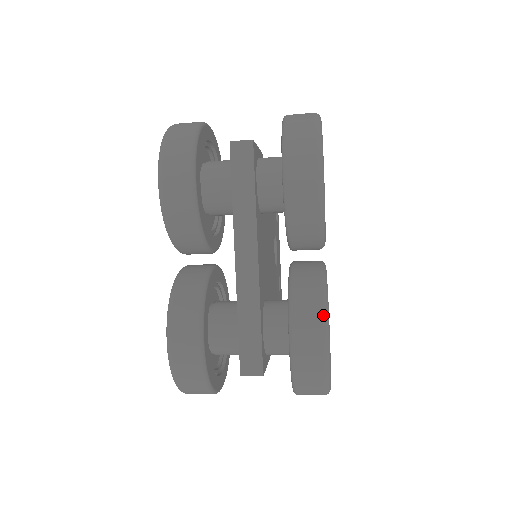
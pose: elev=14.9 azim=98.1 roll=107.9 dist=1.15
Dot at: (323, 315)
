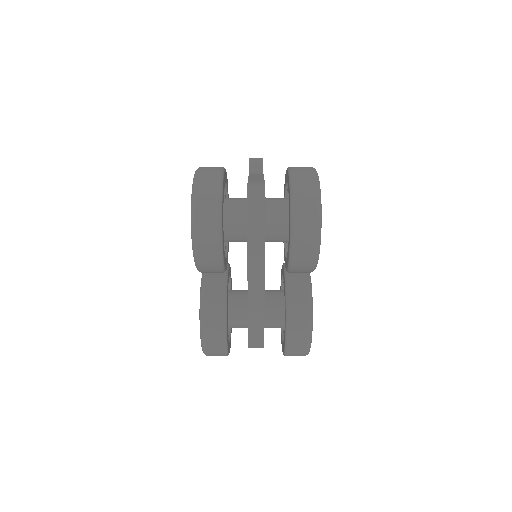
Dot at: (309, 326)
